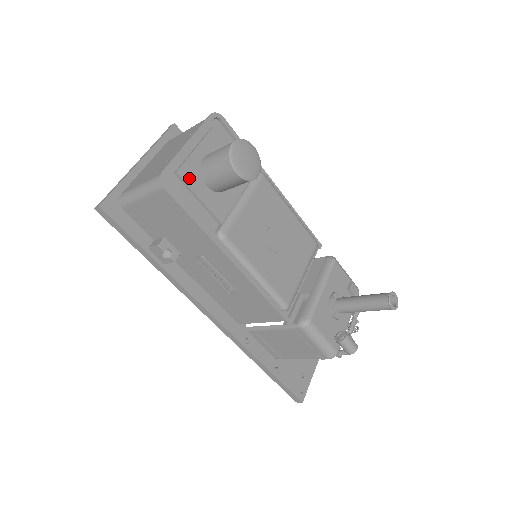
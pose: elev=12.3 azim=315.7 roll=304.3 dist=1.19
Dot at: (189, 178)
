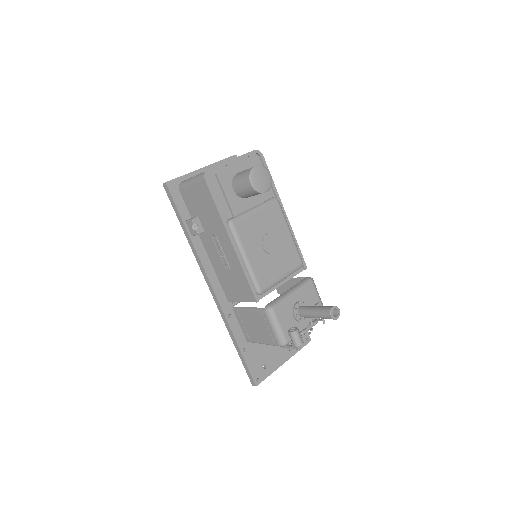
Dot at: (223, 180)
